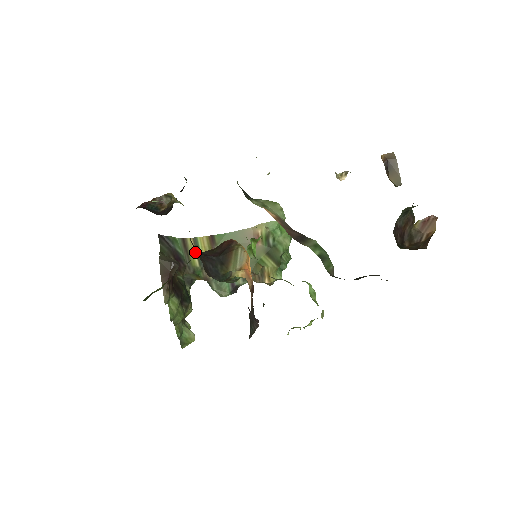
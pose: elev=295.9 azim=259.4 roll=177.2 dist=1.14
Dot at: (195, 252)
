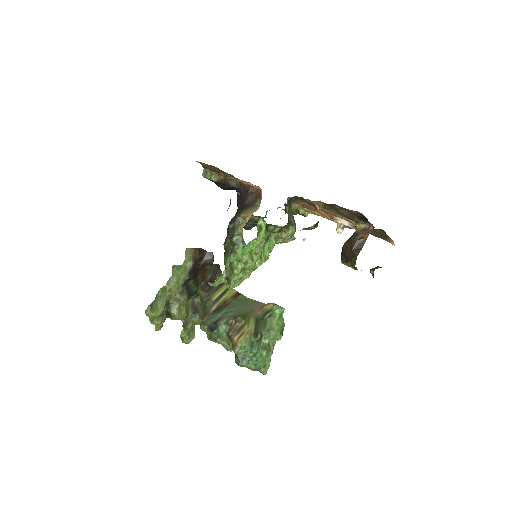
Dot at: (221, 293)
